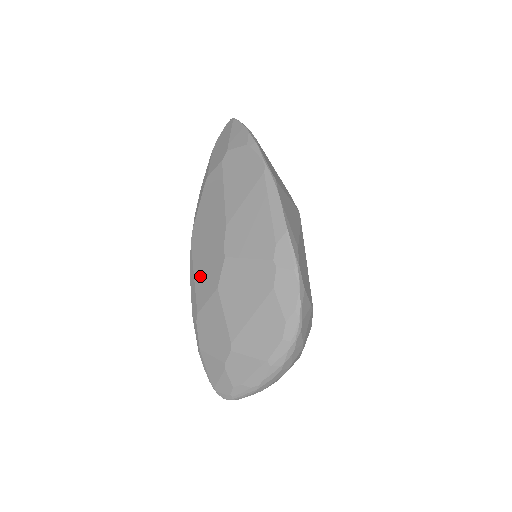
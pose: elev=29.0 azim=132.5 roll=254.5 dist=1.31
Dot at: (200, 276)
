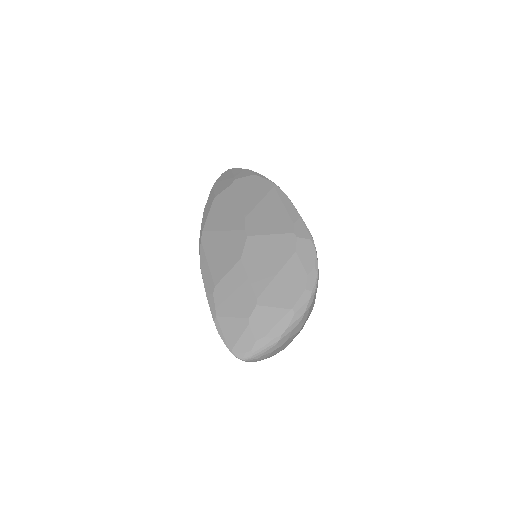
Dot at: (216, 258)
